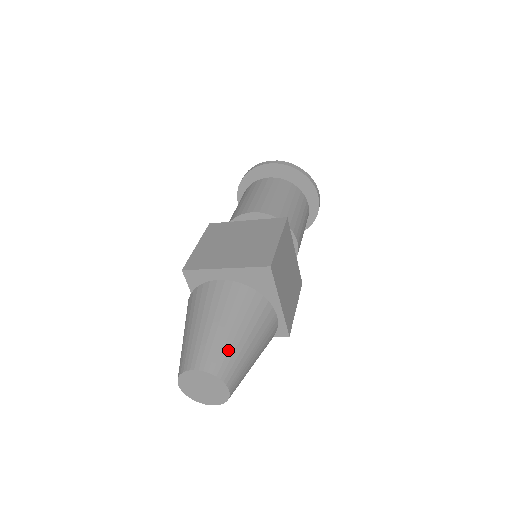
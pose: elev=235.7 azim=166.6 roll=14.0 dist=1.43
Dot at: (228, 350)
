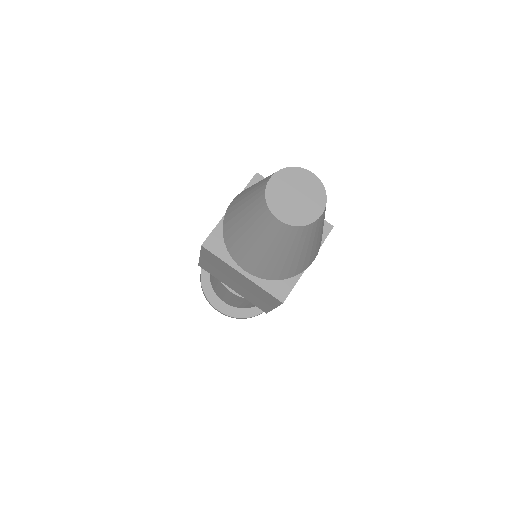
Dot at: occluded
